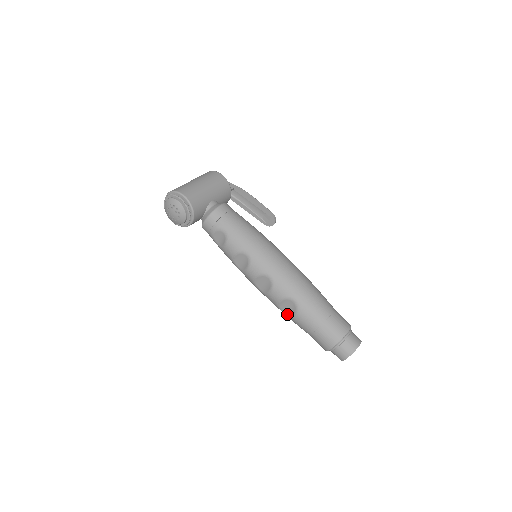
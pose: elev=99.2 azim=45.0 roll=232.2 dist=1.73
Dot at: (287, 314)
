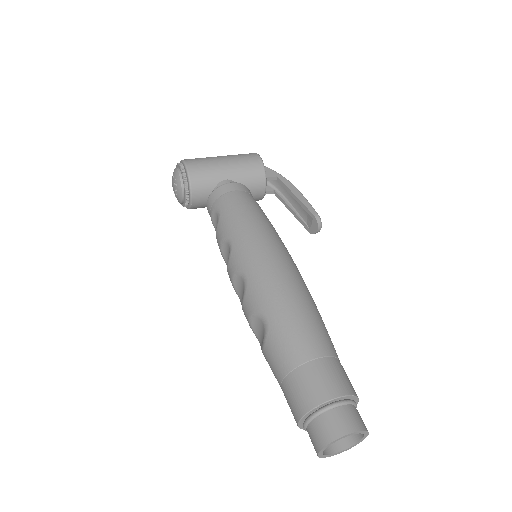
Dot at: (260, 345)
